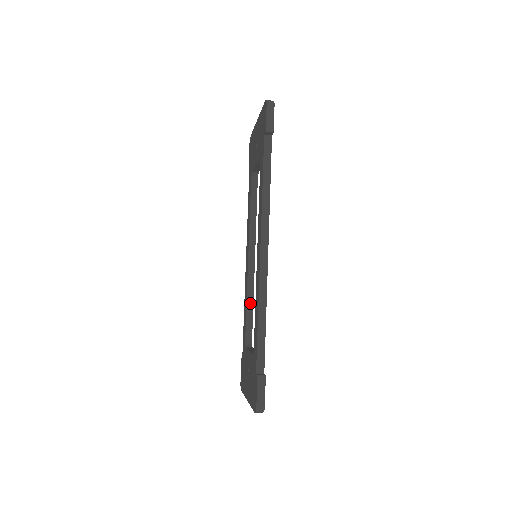
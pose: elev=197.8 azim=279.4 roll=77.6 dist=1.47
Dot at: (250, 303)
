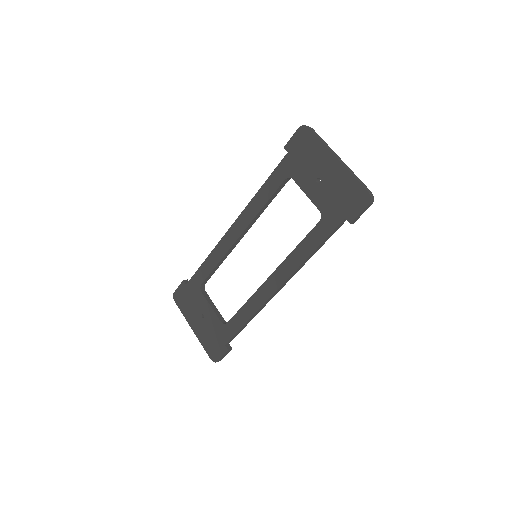
Dot at: (220, 263)
